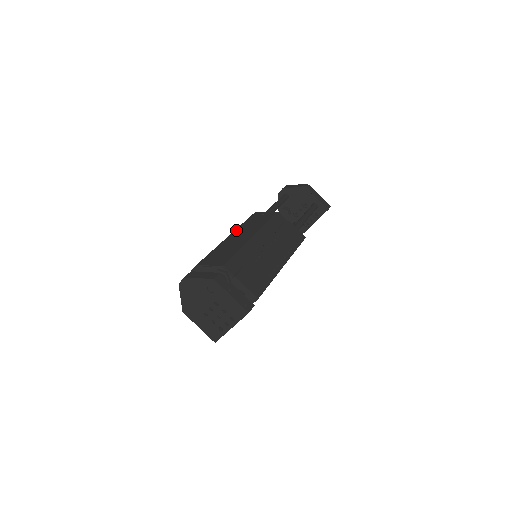
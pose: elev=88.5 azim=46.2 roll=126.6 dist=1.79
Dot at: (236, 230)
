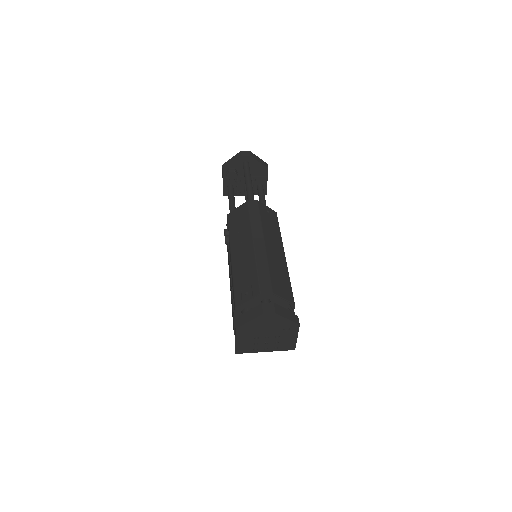
Dot at: (265, 233)
